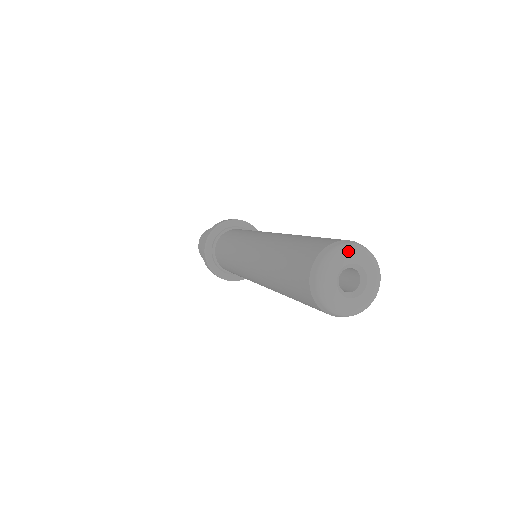
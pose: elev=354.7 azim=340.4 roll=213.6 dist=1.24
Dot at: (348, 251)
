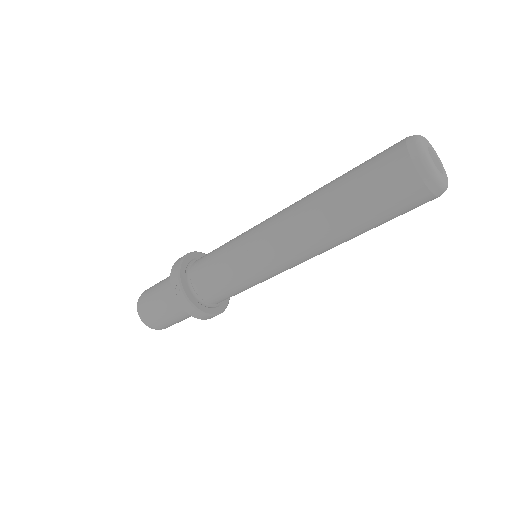
Dot at: occluded
